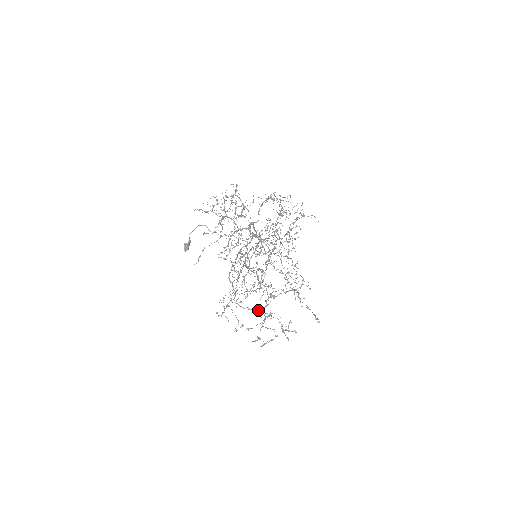
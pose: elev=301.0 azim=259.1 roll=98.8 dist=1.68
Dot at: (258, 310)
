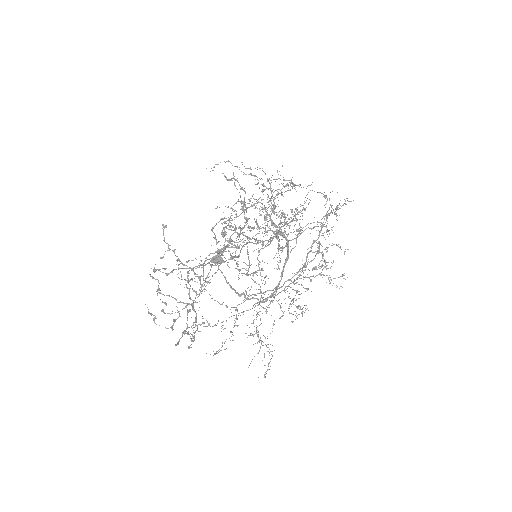
Dot at: occluded
